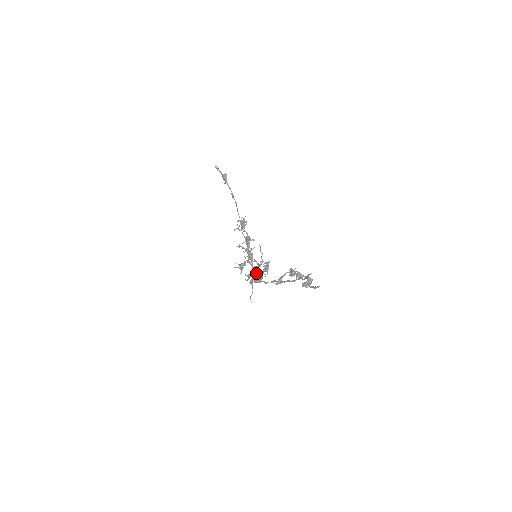
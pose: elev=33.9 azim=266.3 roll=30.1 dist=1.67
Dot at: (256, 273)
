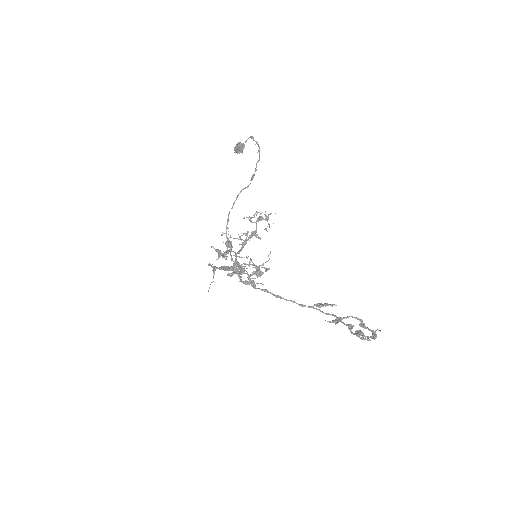
Dot at: (235, 268)
